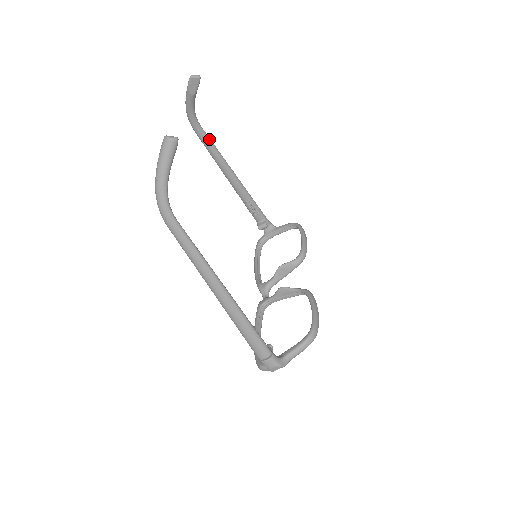
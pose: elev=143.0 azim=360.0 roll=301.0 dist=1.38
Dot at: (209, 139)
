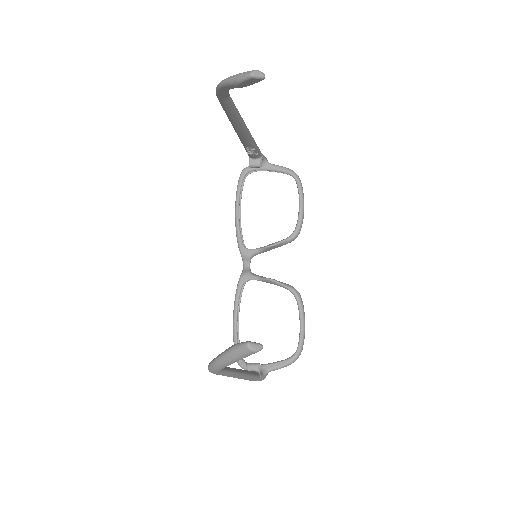
Dot at: (234, 107)
